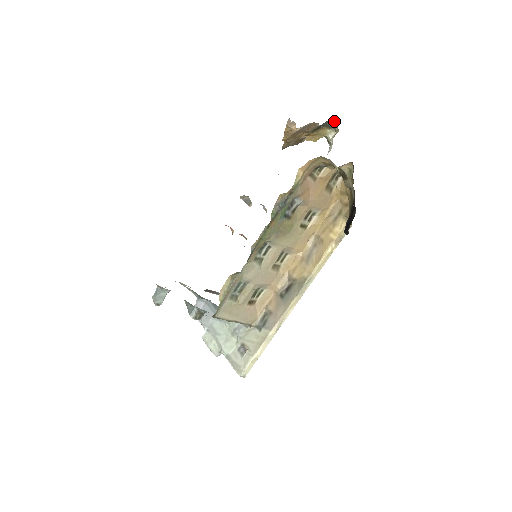
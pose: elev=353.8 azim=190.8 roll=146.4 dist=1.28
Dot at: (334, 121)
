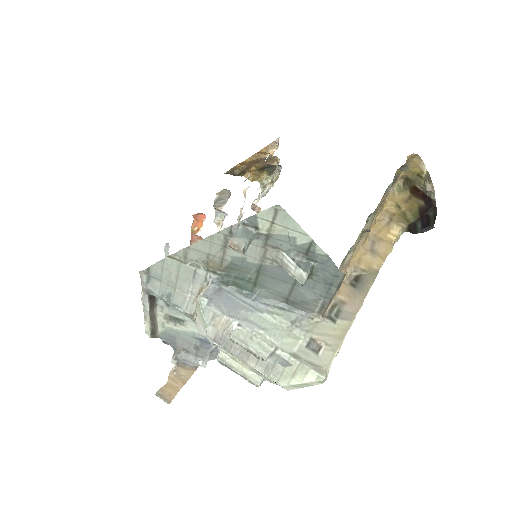
Dot at: (277, 169)
